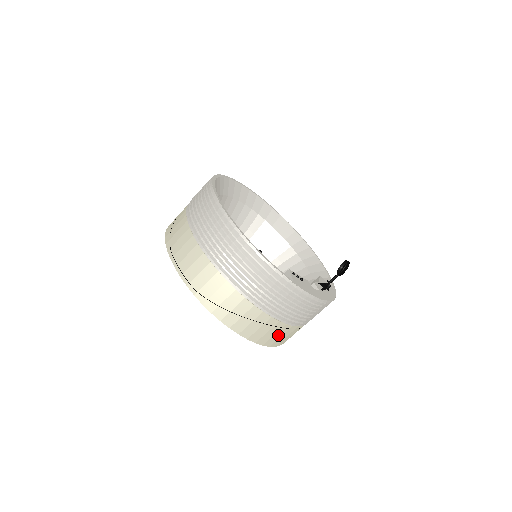
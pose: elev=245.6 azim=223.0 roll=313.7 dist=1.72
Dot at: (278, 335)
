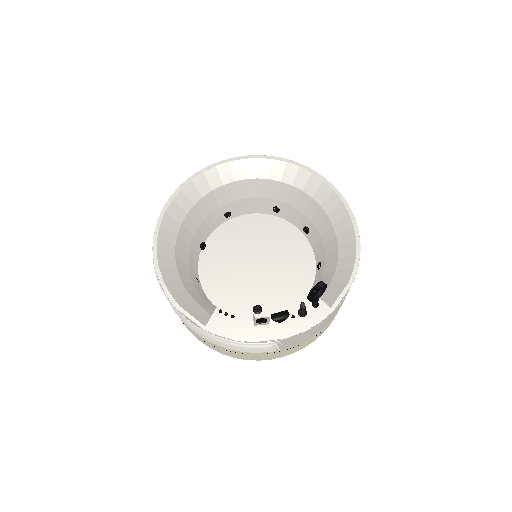
Dot at: (252, 356)
